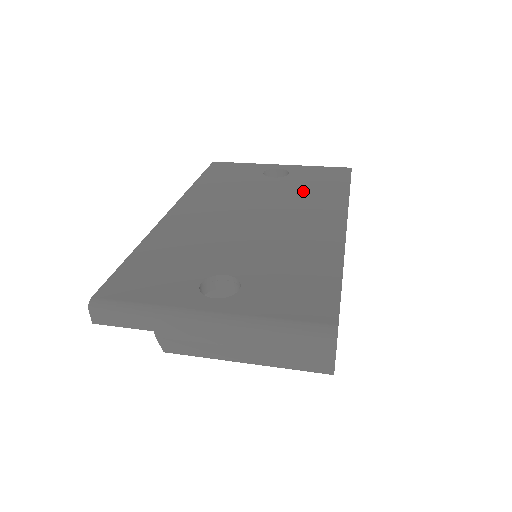
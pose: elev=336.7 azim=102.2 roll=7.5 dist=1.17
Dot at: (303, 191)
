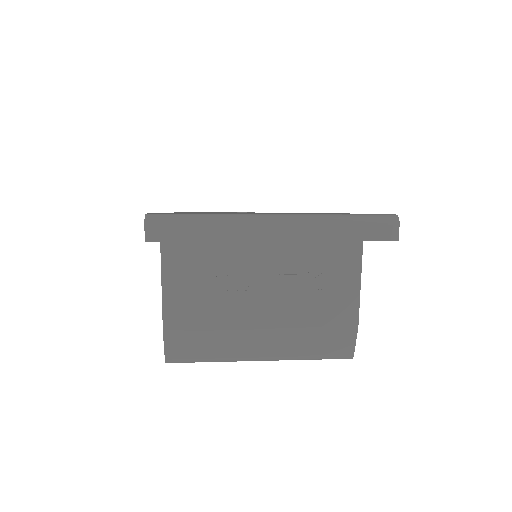
Dot at: occluded
